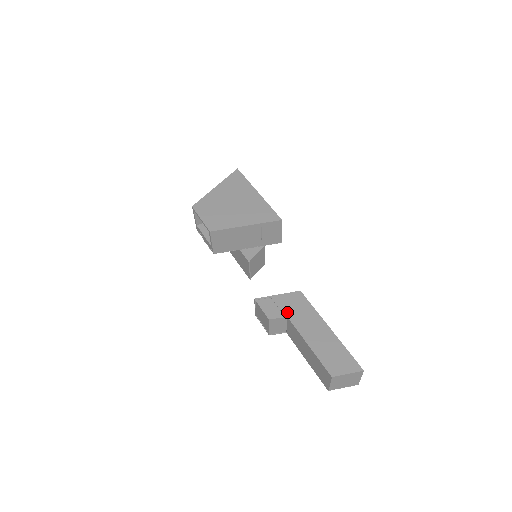
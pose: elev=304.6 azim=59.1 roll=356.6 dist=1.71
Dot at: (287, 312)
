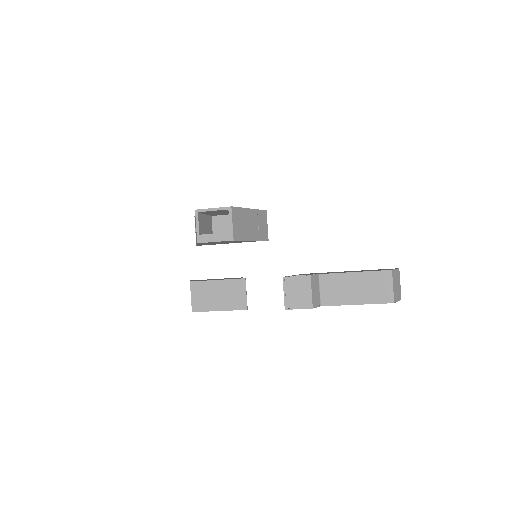
Dot at: (314, 274)
